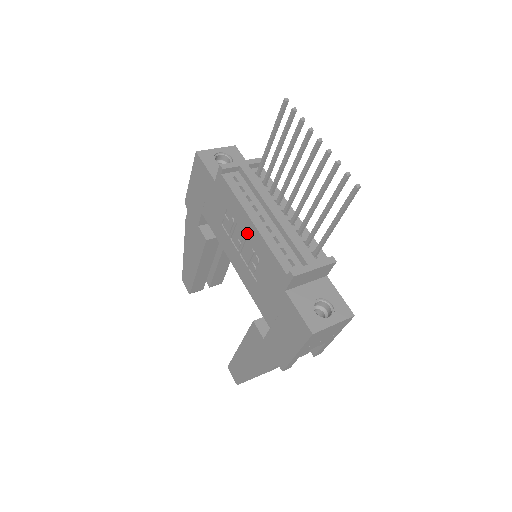
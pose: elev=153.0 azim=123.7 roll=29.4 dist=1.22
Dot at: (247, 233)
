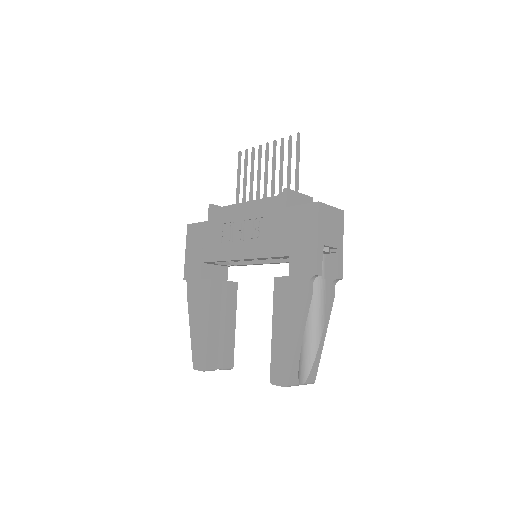
Dot at: (243, 215)
